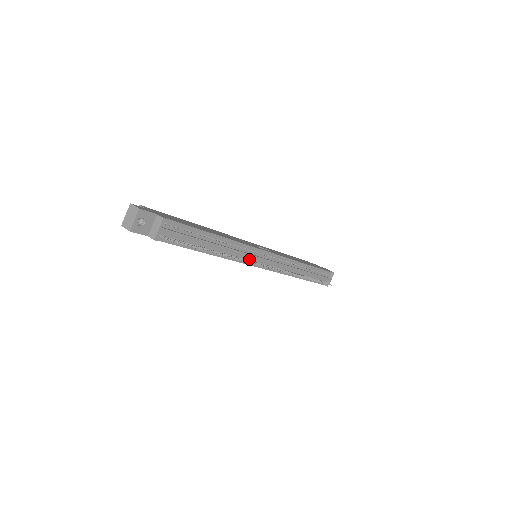
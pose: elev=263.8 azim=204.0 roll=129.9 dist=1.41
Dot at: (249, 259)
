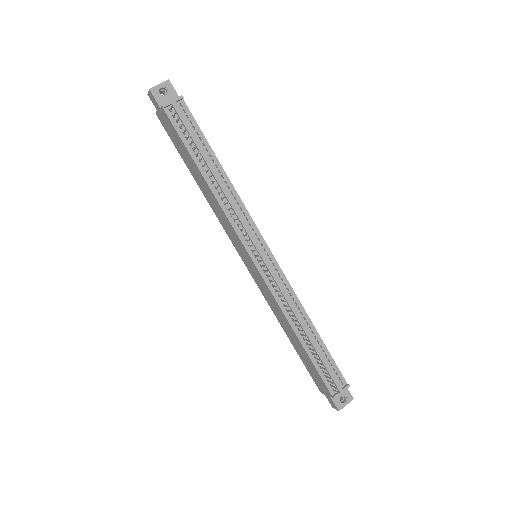
Dot at: (244, 233)
